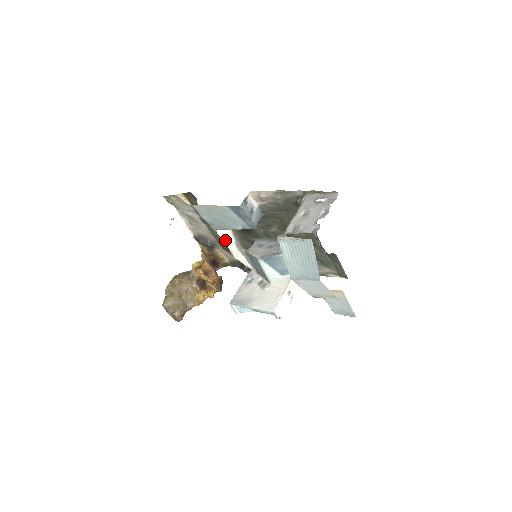
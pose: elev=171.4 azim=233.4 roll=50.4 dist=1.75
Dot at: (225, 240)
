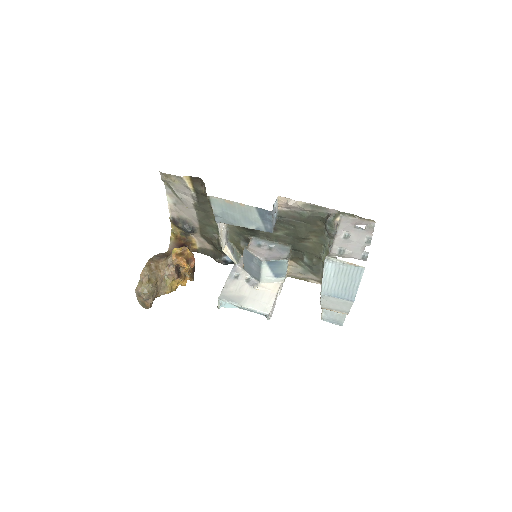
Dot at: (221, 233)
